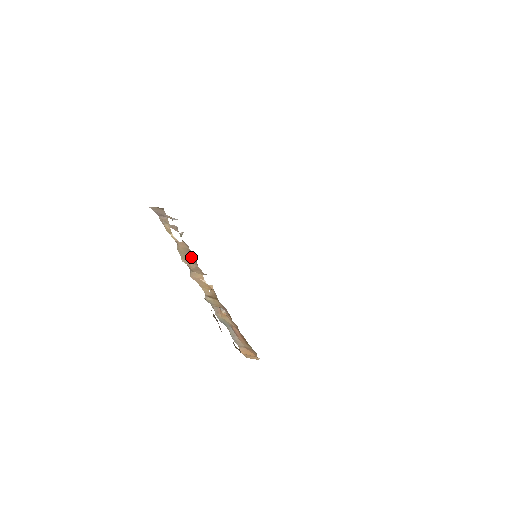
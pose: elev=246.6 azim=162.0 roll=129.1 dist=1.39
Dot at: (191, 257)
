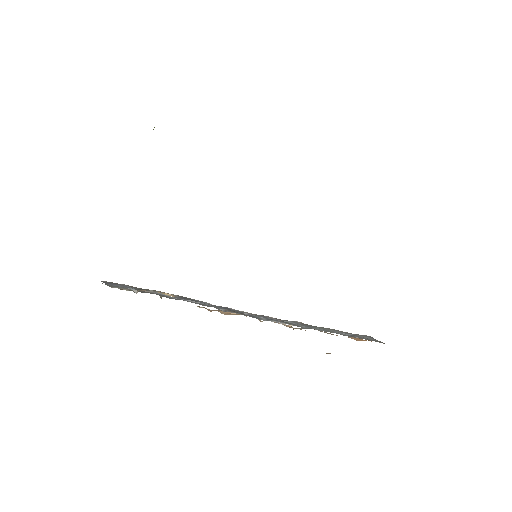
Dot at: occluded
